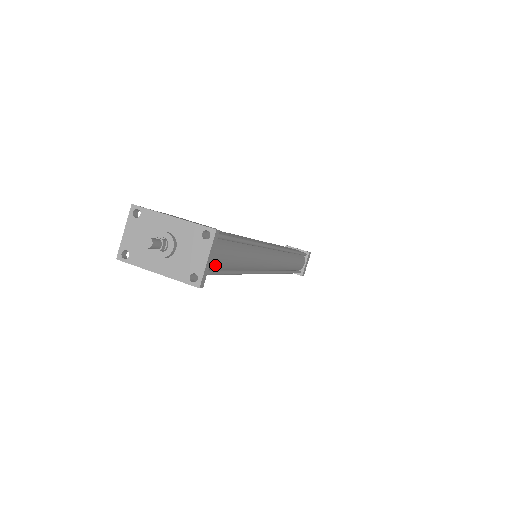
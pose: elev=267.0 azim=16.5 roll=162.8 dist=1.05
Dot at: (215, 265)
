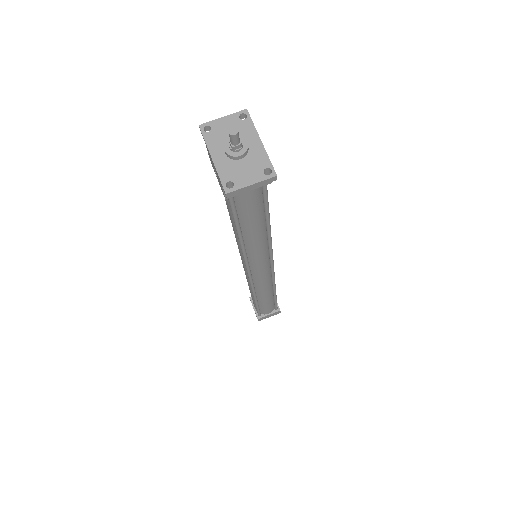
Dot at: (241, 208)
